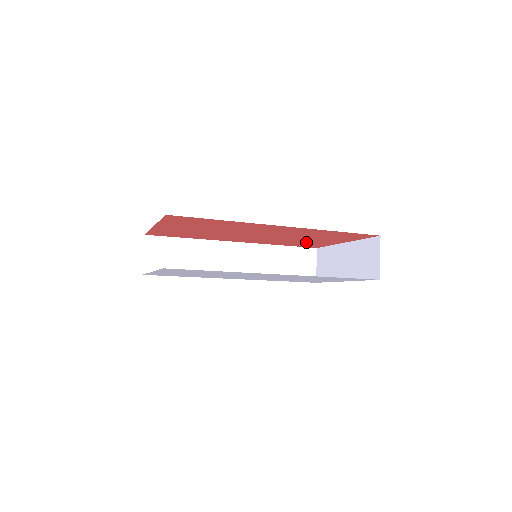
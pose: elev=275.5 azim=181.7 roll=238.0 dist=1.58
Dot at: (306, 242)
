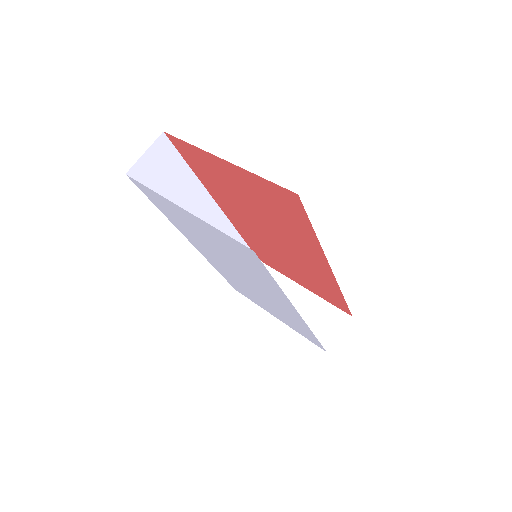
Dot at: (276, 260)
